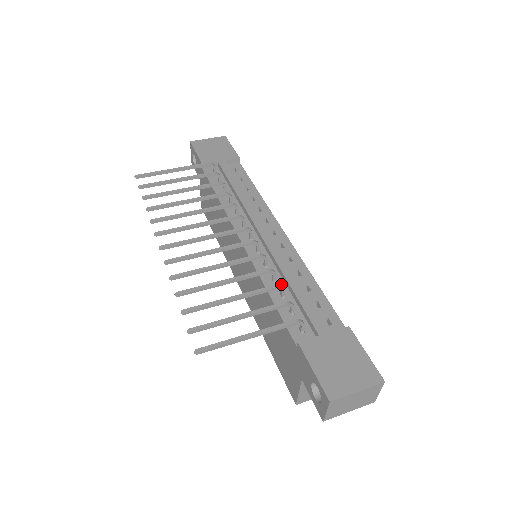
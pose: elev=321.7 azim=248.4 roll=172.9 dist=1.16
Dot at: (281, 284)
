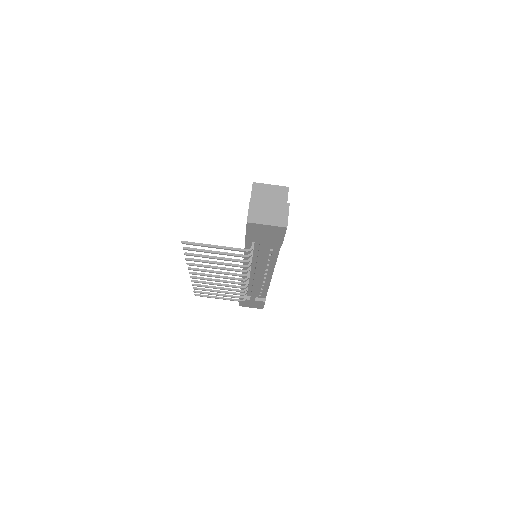
Dot at: (250, 285)
